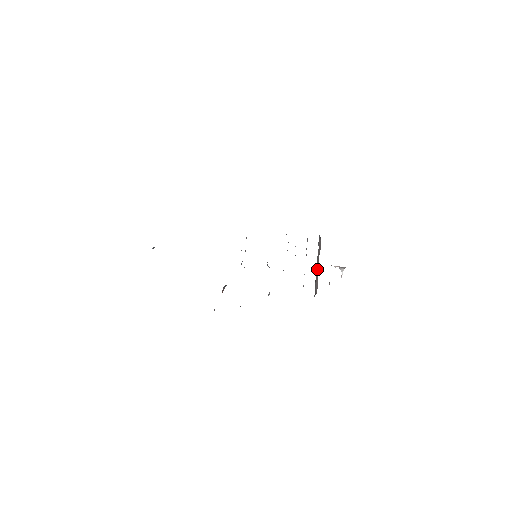
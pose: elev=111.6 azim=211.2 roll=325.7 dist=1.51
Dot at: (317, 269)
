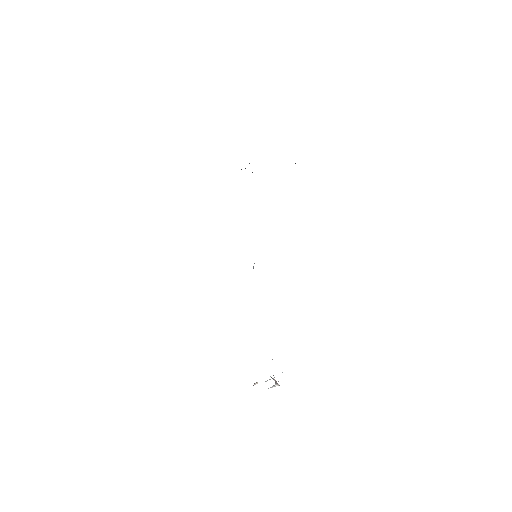
Dot at: occluded
